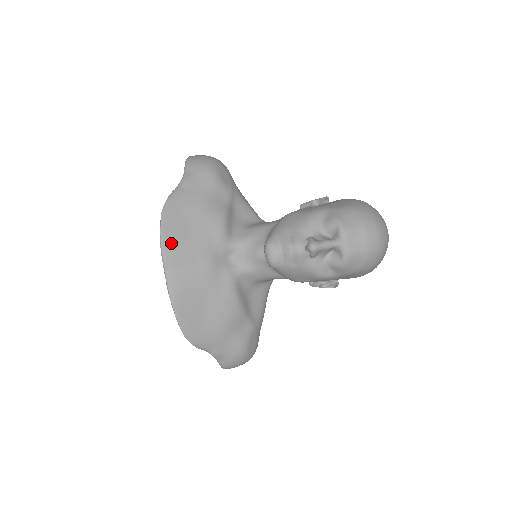
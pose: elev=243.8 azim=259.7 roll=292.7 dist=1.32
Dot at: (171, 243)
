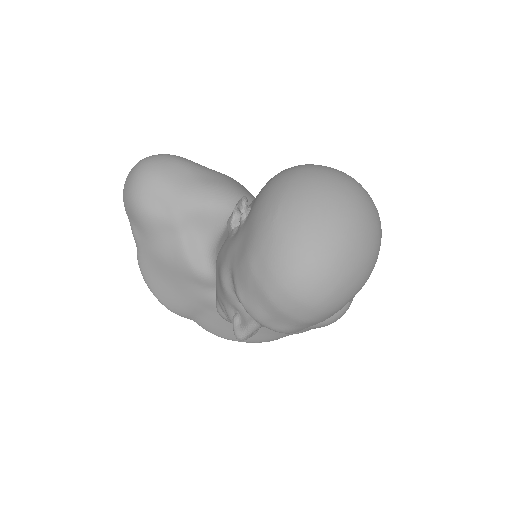
Dot at: (172, 305)
